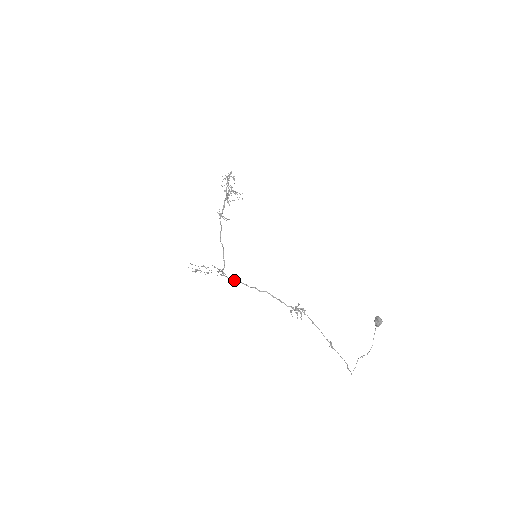
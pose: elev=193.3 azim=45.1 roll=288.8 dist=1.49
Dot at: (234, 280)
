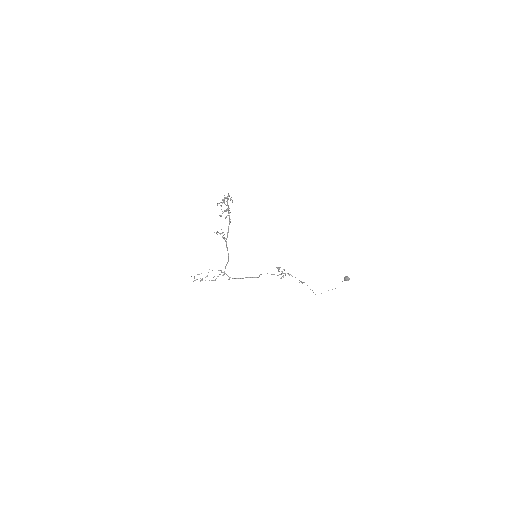
Dot at: occluded
